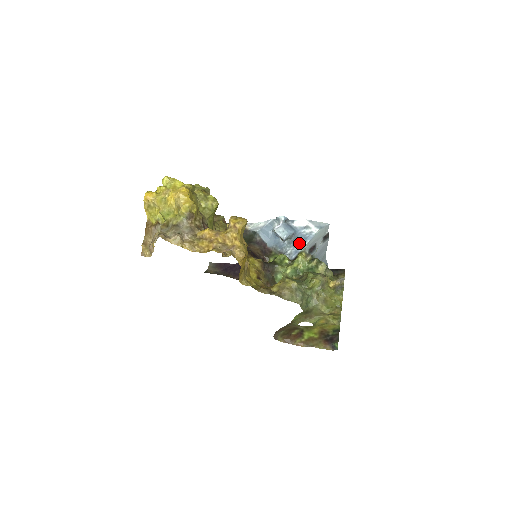
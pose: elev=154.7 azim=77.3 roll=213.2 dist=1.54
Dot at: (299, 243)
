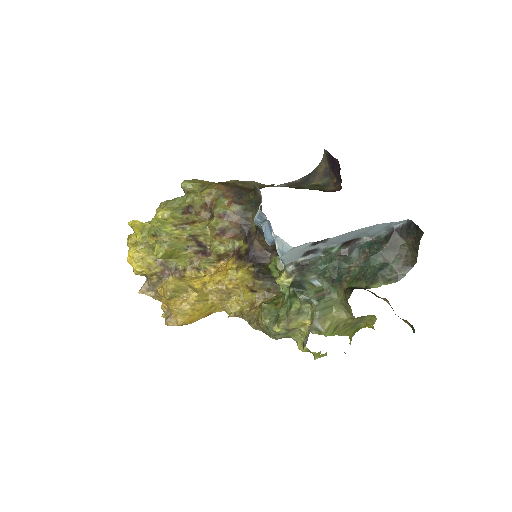
Dot at: occluded
